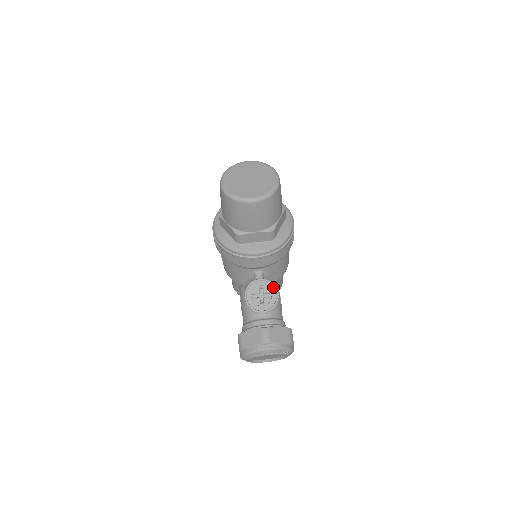
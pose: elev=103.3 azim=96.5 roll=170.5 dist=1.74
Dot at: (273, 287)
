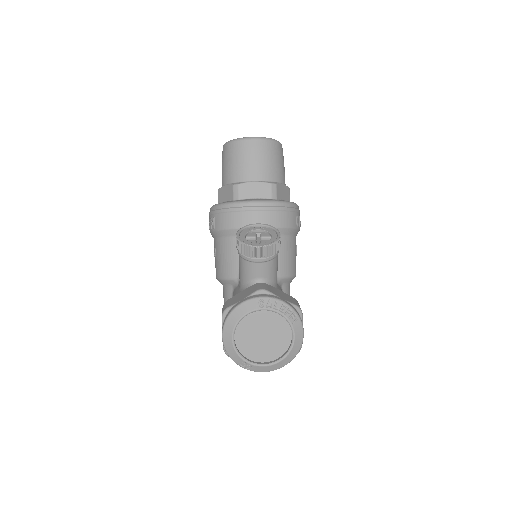
Dot at: (273, 231)
